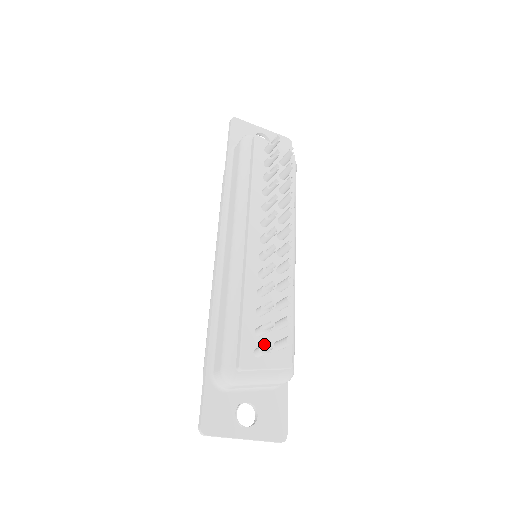
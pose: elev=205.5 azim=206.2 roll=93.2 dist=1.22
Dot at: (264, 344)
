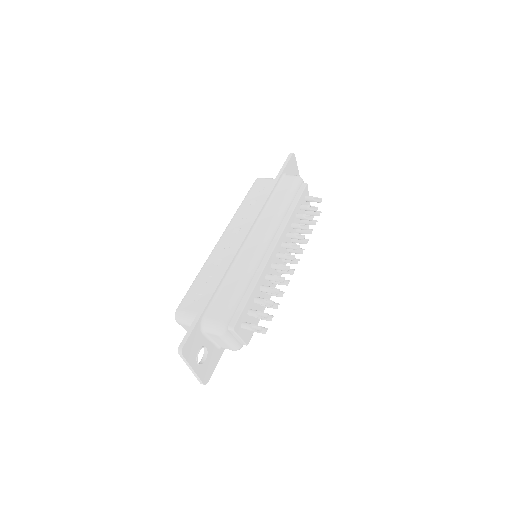
Dot at: (247, 321)
